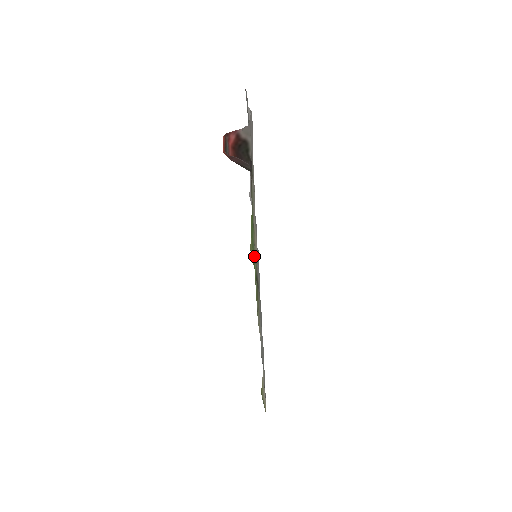
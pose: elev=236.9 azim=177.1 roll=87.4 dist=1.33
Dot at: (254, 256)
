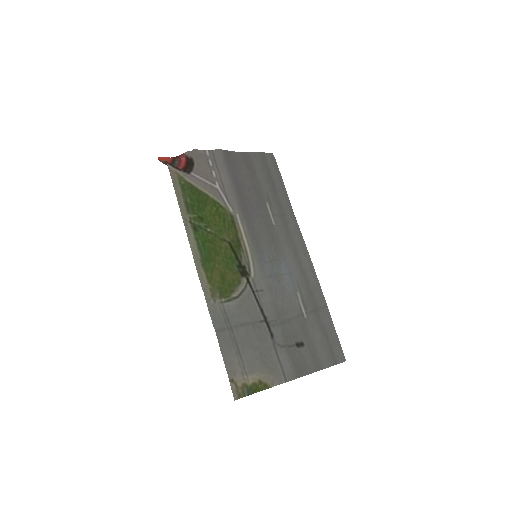
Dot at: (195, 226)
